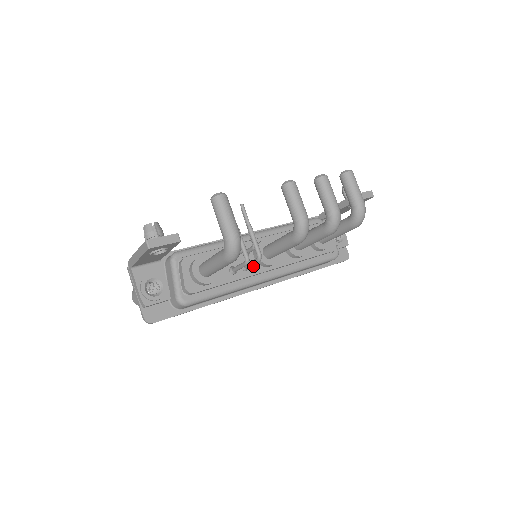
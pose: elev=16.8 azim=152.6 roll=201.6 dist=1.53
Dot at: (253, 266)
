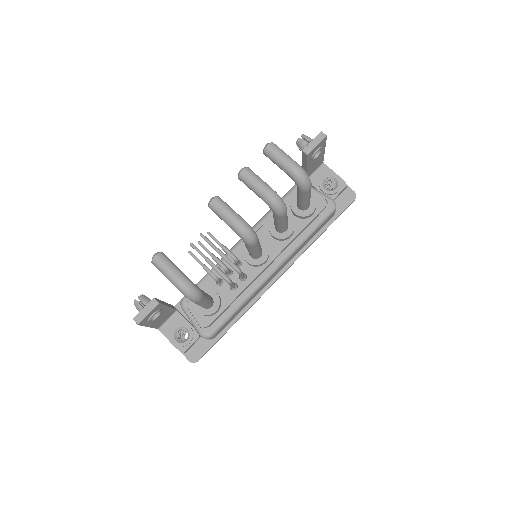
Dot at: (250, 272)
